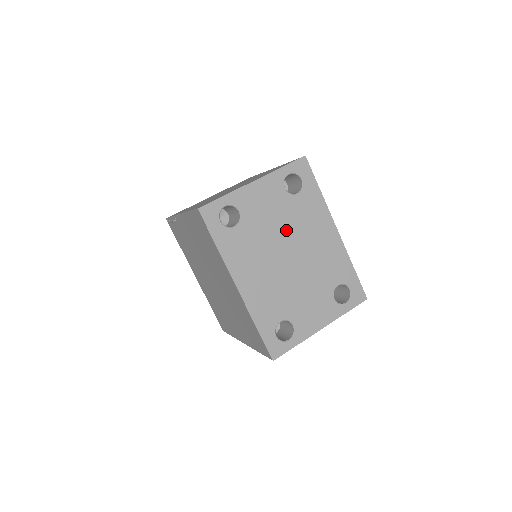
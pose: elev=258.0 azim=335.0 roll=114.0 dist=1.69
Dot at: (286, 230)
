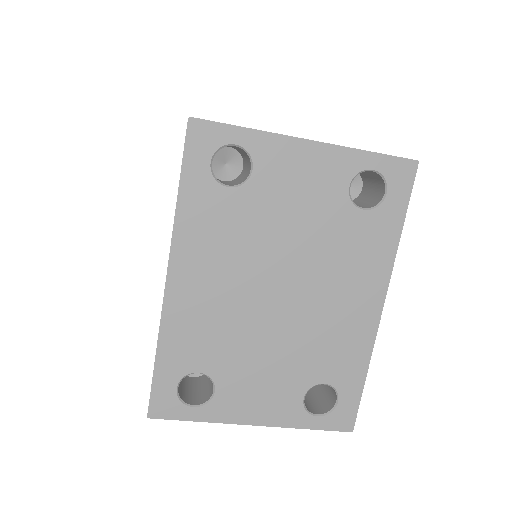
Dot at: (305, 249)
